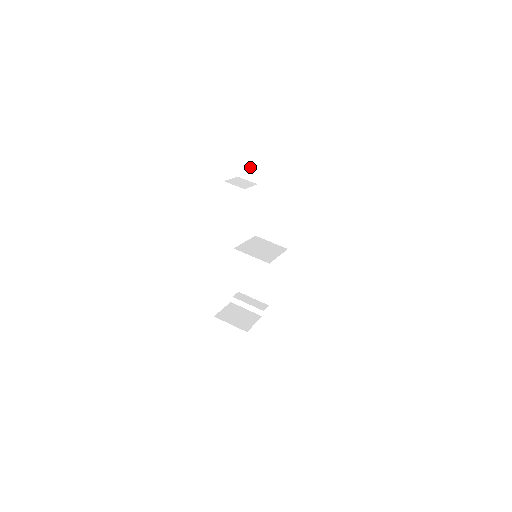
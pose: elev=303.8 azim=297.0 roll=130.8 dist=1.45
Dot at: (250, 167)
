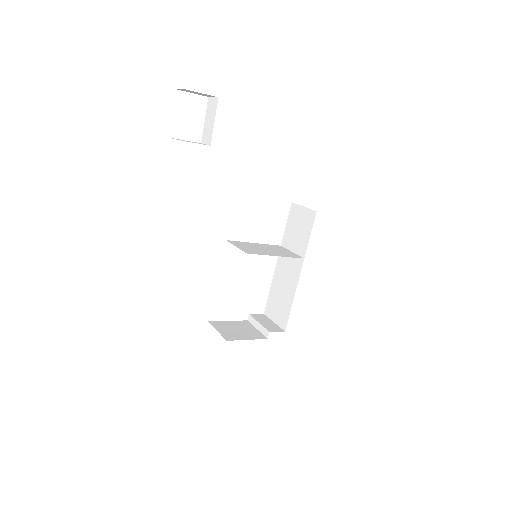
Dot at: (208, 130)
